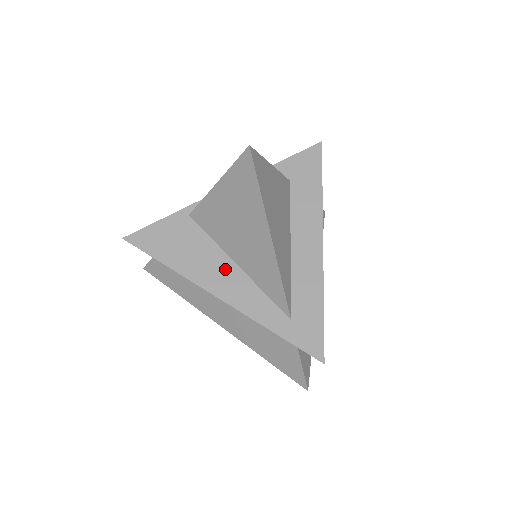
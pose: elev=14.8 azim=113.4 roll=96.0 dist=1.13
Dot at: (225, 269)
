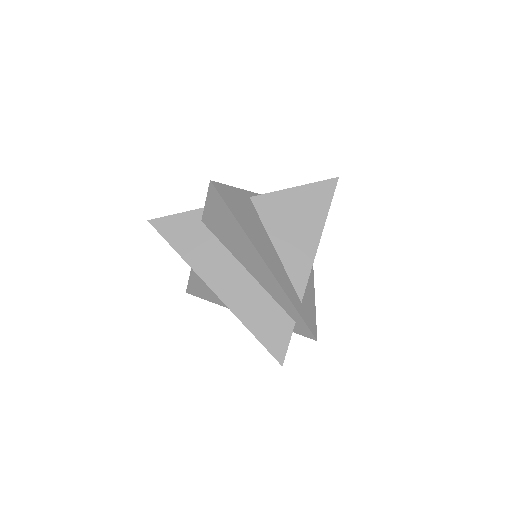
Dot at: (269, 247)
